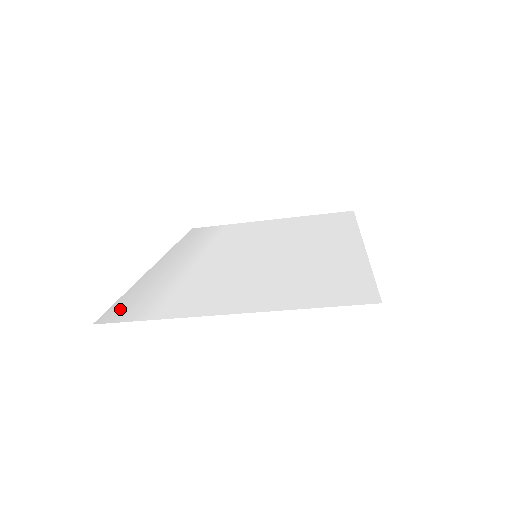
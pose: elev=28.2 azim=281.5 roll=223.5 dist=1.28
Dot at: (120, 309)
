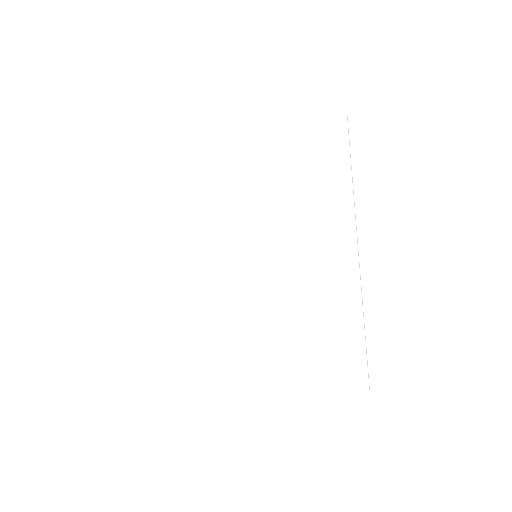
Dot at: (179, 367)
